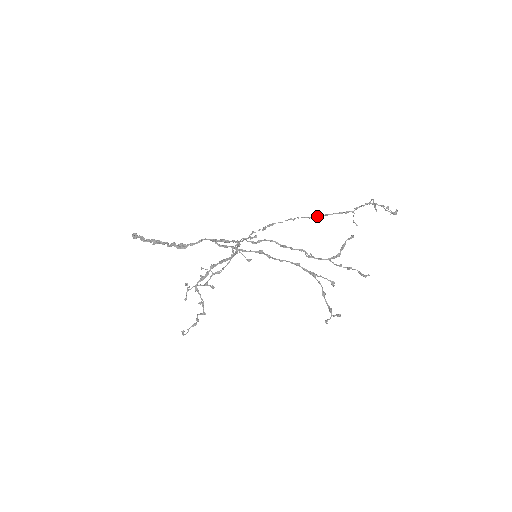
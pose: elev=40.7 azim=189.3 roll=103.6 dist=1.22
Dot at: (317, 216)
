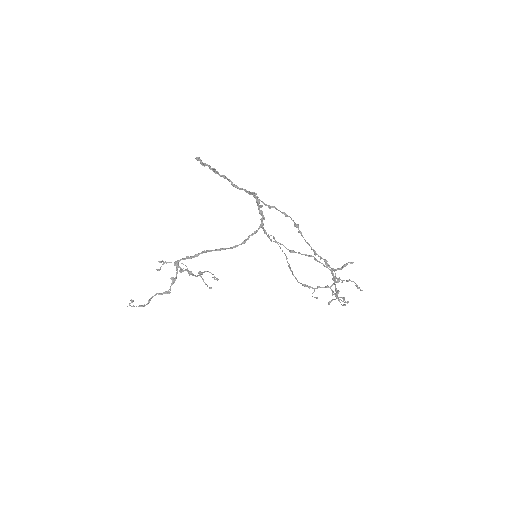
Dot at: occluded
